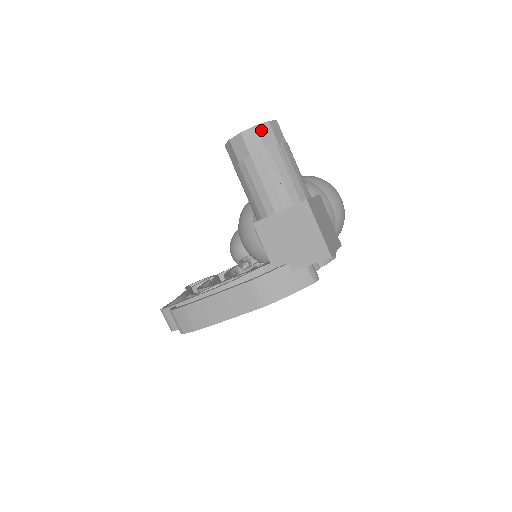
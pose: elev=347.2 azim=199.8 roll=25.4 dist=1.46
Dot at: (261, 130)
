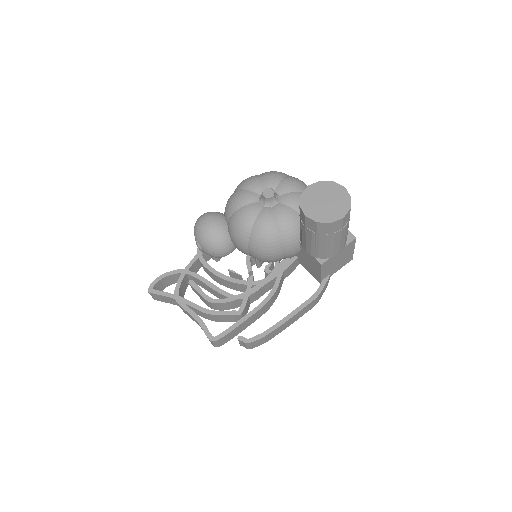
Dot at: occluded
